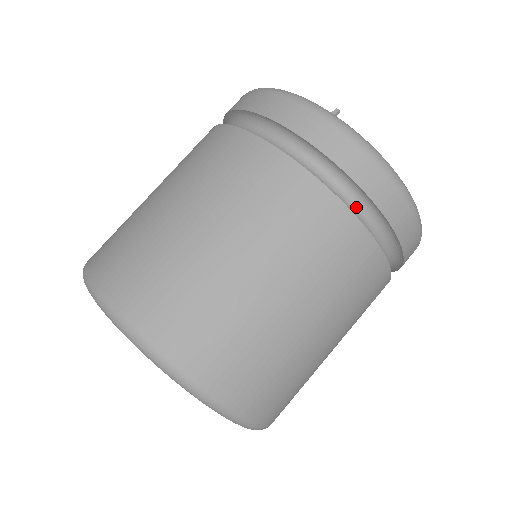
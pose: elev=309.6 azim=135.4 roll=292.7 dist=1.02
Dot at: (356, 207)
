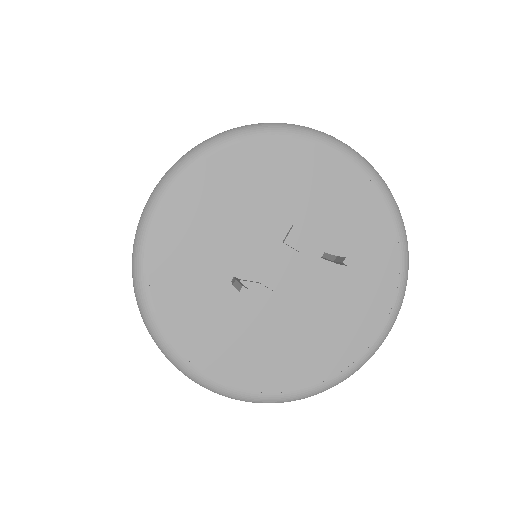
Dot at: occluded
